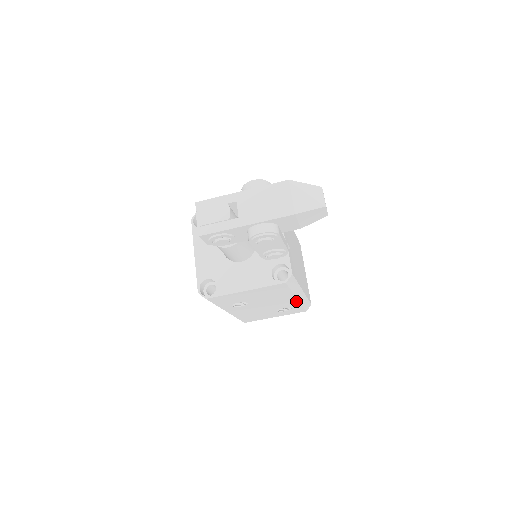
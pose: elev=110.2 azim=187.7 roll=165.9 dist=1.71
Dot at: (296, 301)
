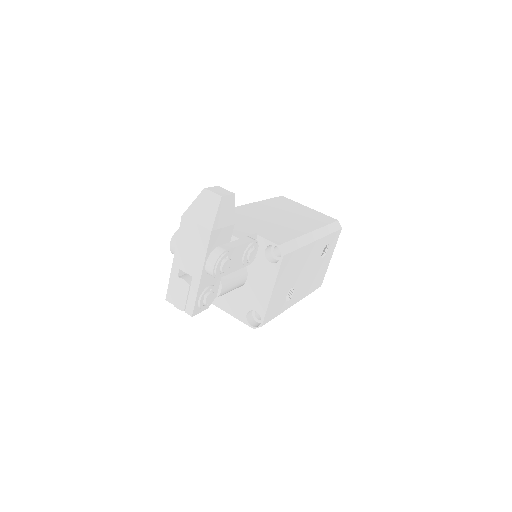
Dot at: (319, 241)
